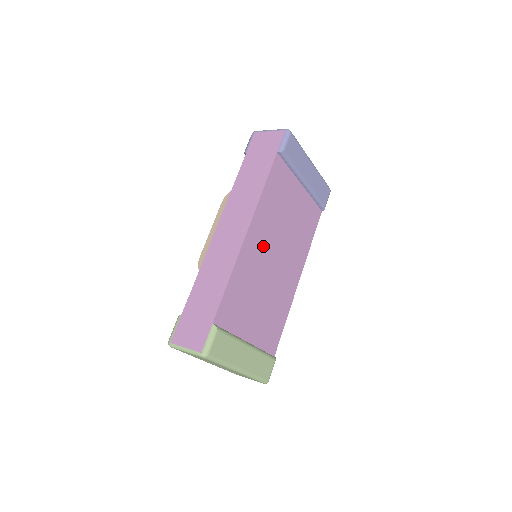
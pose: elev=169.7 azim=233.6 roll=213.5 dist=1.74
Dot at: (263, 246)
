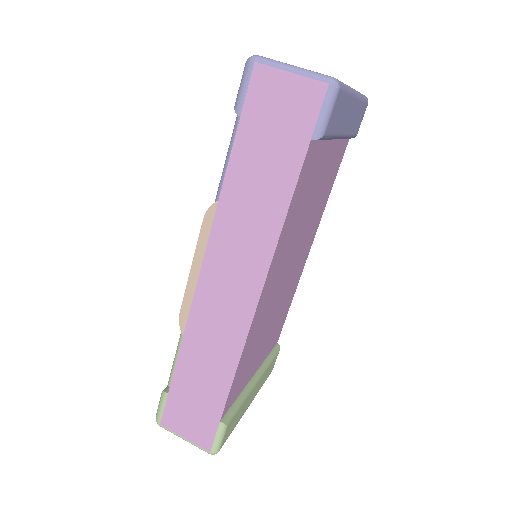
Dot at: (277, 280)
